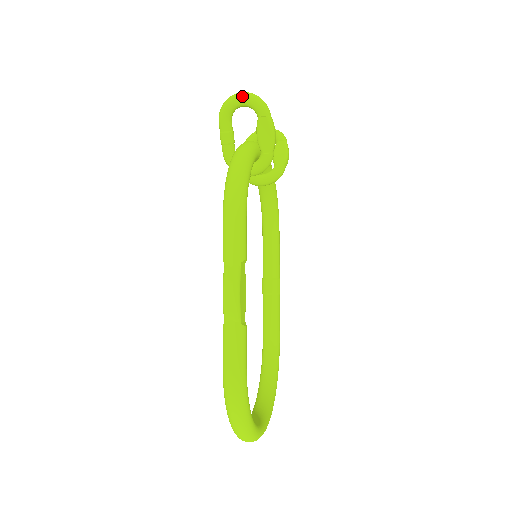
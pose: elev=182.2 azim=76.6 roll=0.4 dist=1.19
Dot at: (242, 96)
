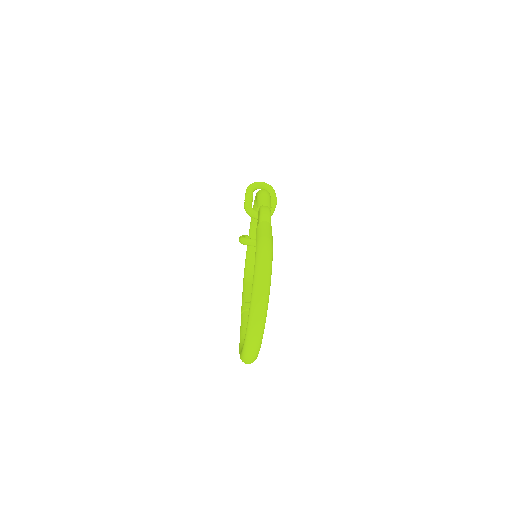
Dot at: (263, 182)
